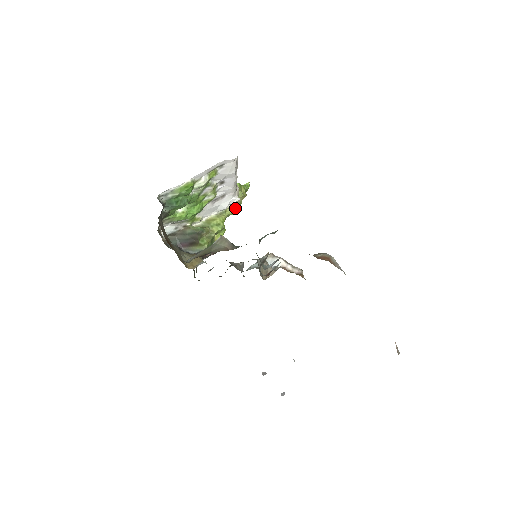
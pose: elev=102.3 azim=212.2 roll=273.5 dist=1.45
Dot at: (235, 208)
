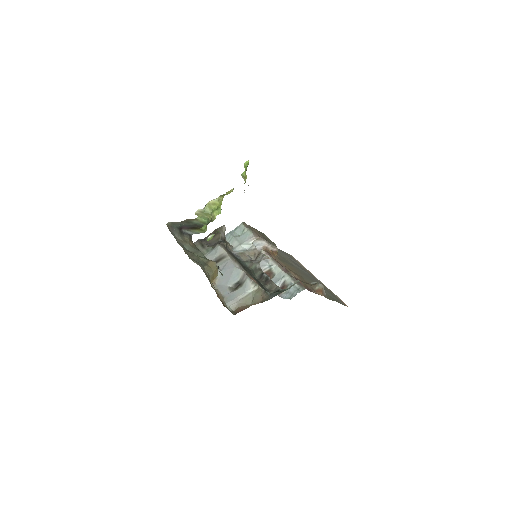
Dot at: (233, 189)
